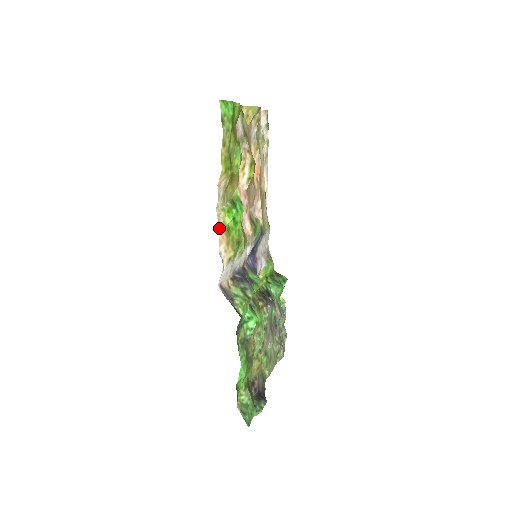
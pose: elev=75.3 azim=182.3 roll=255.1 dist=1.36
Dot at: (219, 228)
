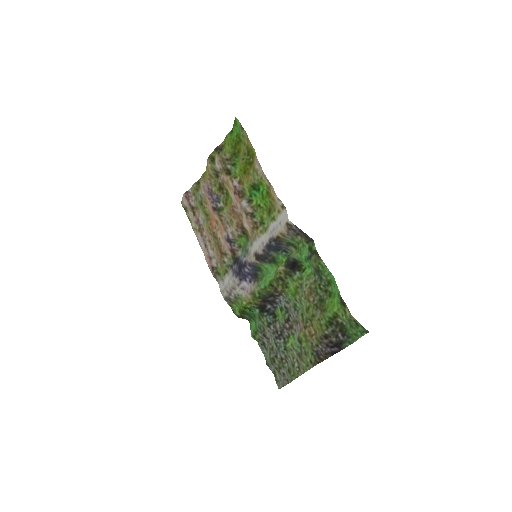
Dot at: (270, 183)
